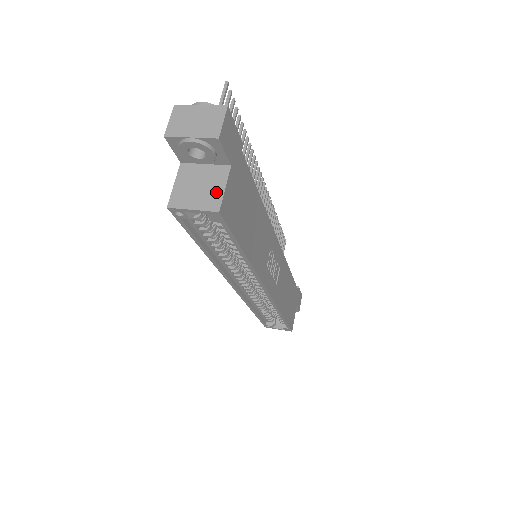
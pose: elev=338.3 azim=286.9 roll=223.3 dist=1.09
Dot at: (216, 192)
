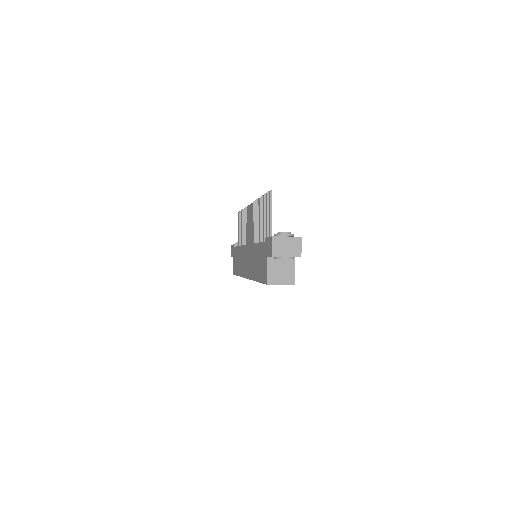
Dot at: (291, 273)
